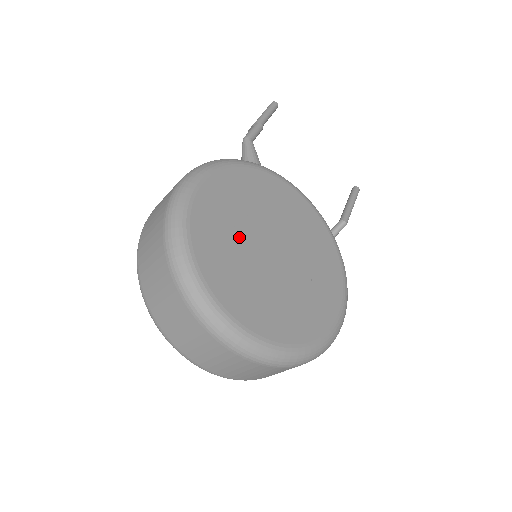
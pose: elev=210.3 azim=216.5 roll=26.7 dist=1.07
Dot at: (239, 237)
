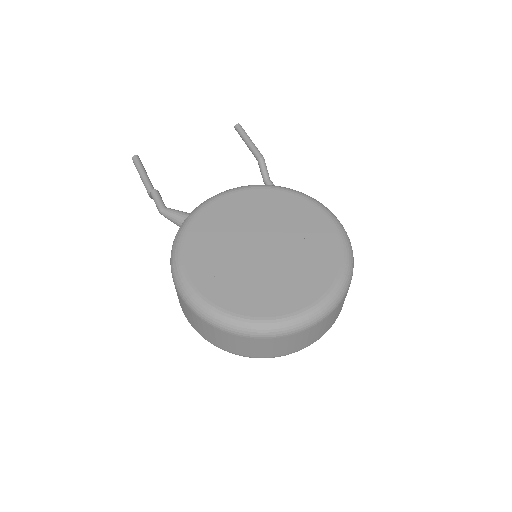
Dot at: (241, 271)
